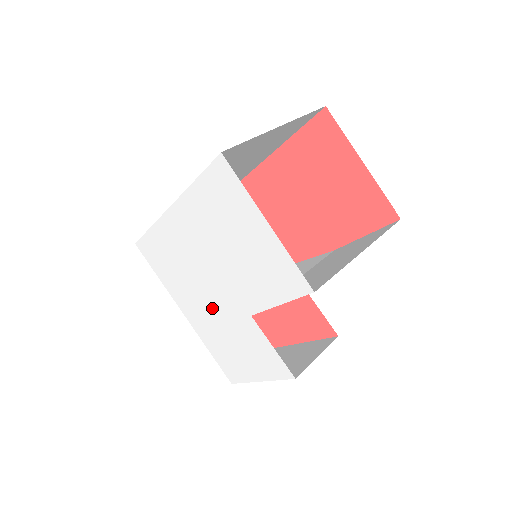
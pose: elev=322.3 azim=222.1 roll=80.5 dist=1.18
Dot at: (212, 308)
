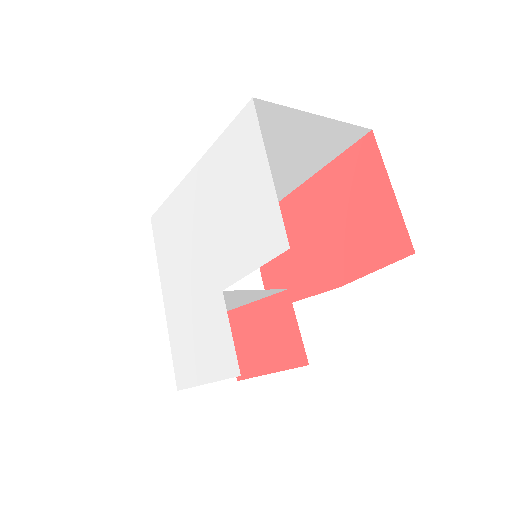
Dot at: (190, 286)
